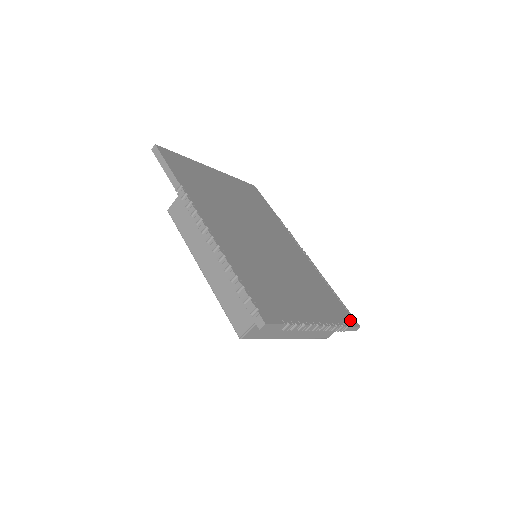
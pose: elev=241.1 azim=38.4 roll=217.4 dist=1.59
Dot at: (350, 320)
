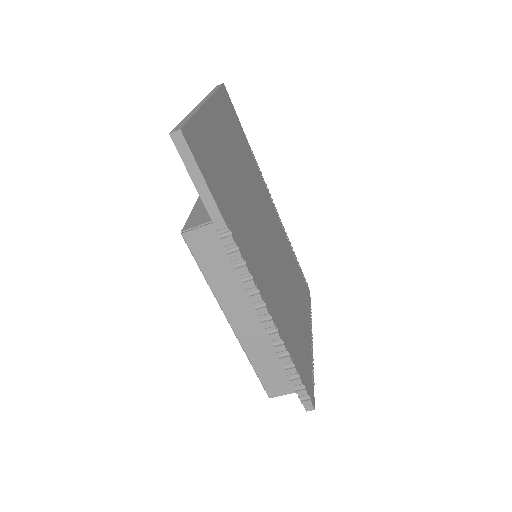
Dot at: (308, 292)
